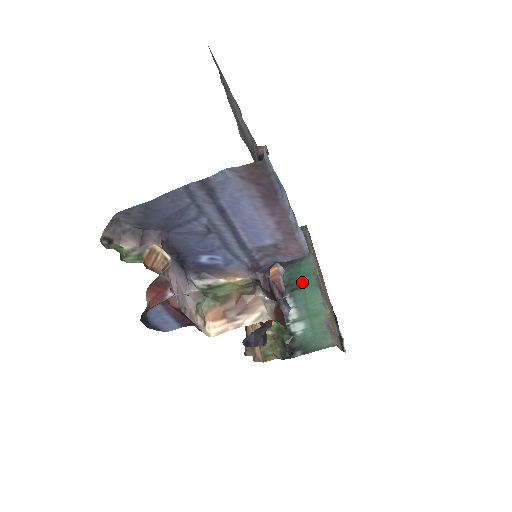
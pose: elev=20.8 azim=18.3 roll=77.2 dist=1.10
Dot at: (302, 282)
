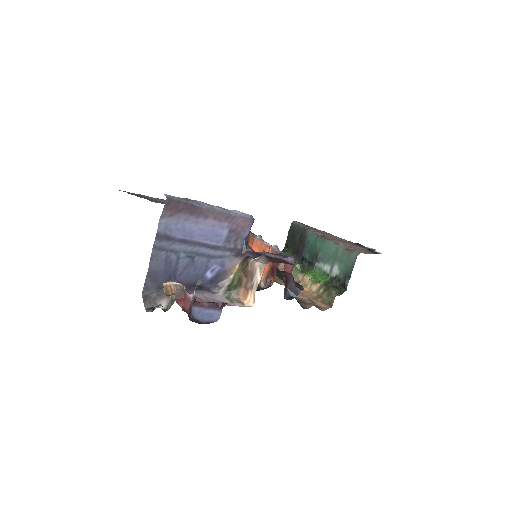
Dot at: (316, 248)
